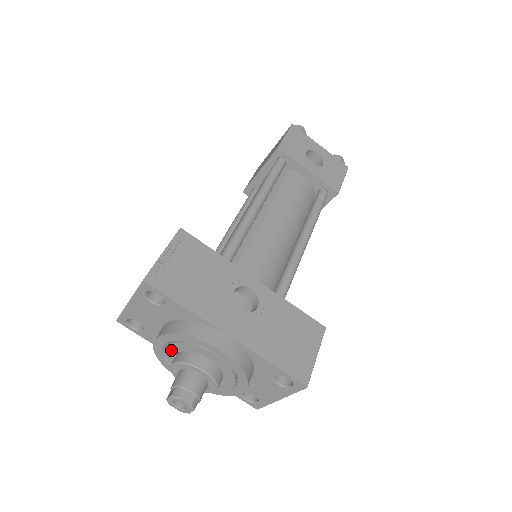
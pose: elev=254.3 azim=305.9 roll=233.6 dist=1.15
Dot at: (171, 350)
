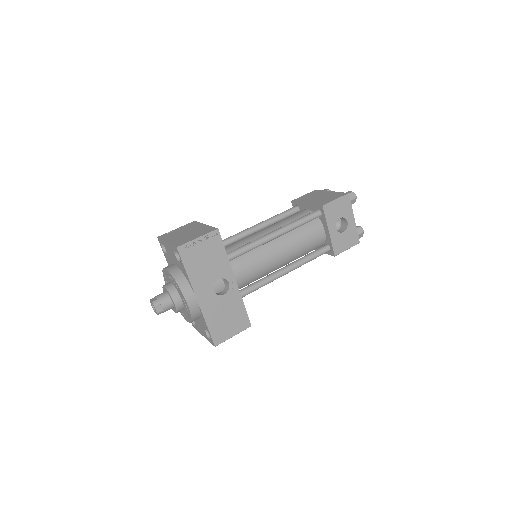
Dot at: (169, 279)
